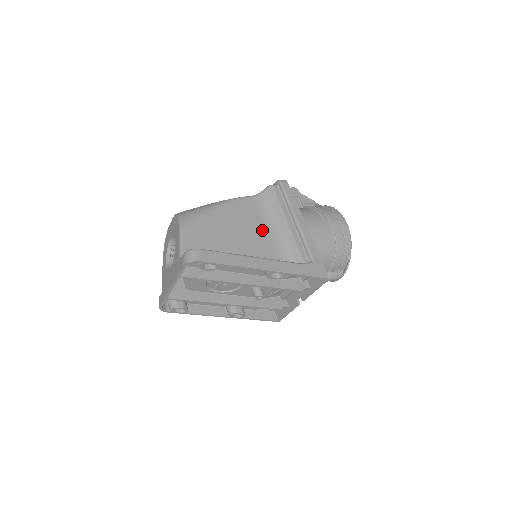
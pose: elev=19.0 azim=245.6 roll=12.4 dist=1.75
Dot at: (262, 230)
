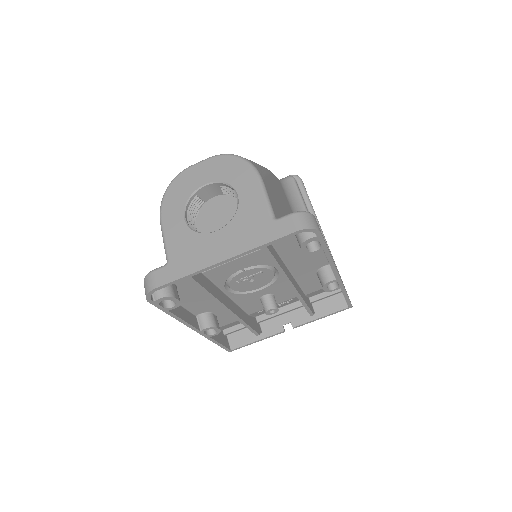
Dot at: occluded
